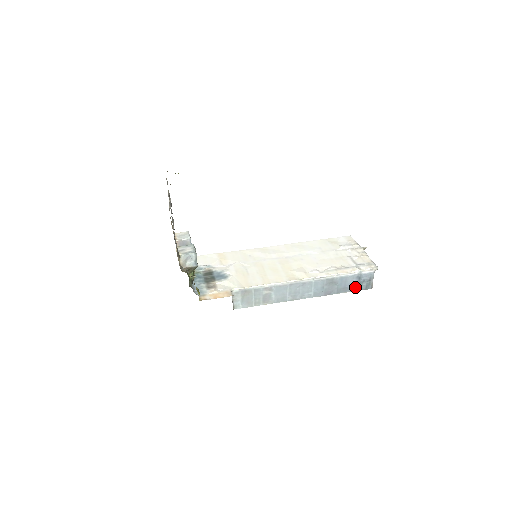
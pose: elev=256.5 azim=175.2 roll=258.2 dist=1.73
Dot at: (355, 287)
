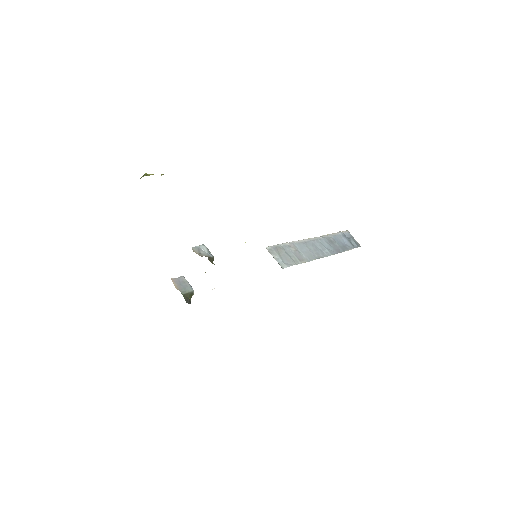
Dot at: (350, 245)
